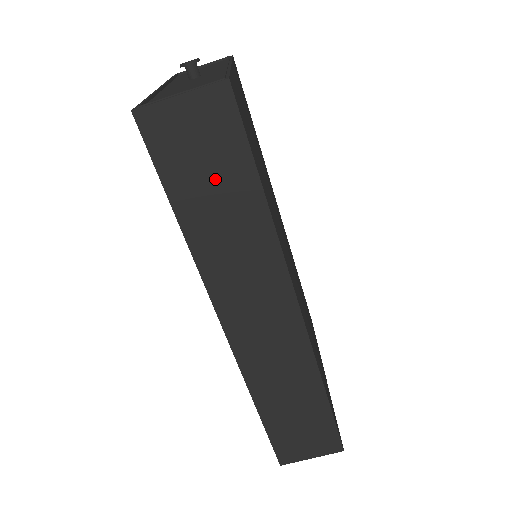
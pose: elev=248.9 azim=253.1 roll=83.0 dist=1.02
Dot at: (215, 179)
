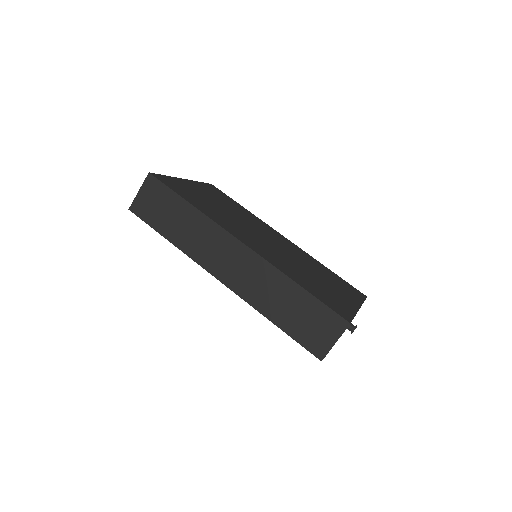
Dot at: (168, 211)
